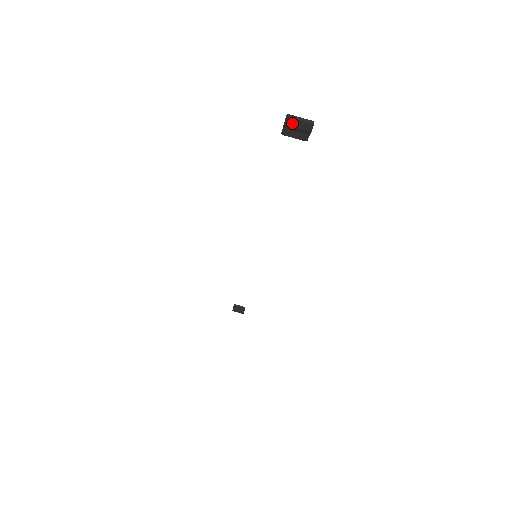
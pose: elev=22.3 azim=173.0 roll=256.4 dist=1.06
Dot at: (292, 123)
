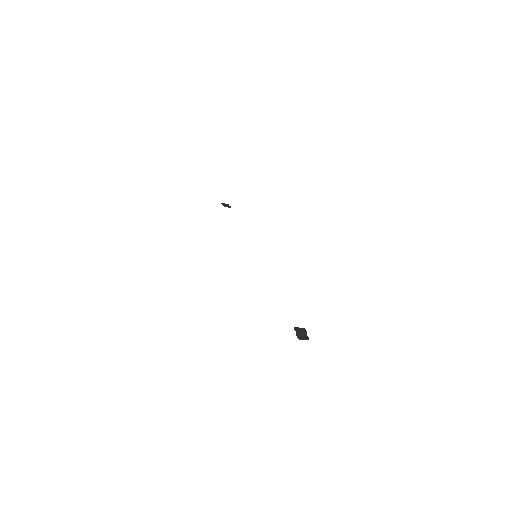
Dot at: (300, 338)
